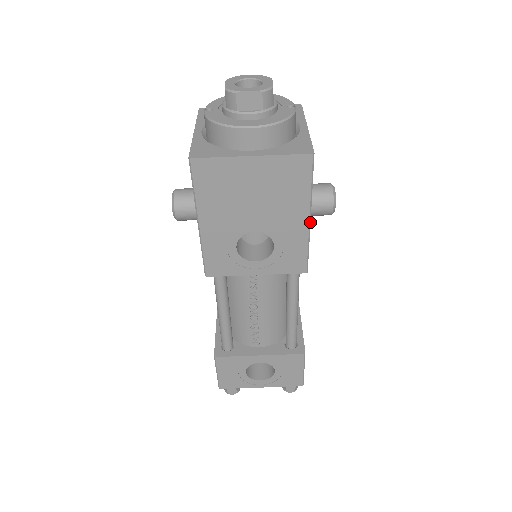
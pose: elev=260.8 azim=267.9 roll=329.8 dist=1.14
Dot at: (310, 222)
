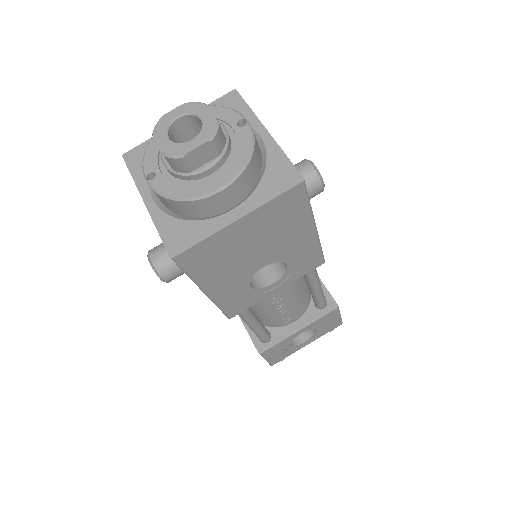
Dot at: (316, 229)
